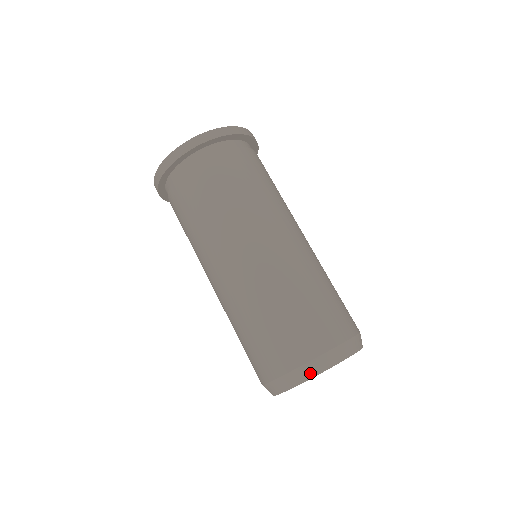
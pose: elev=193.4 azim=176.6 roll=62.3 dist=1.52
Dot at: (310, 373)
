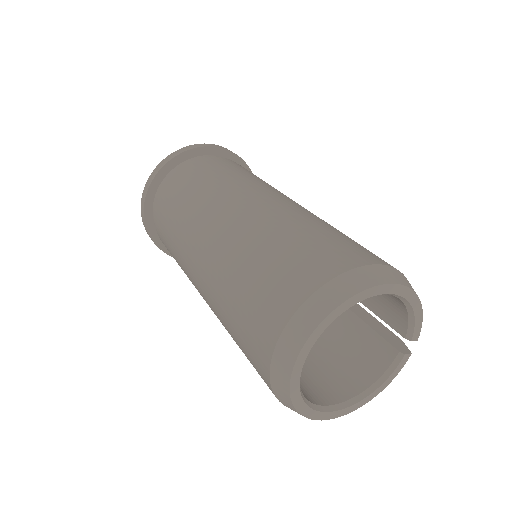
Dot at: (372, 279)
